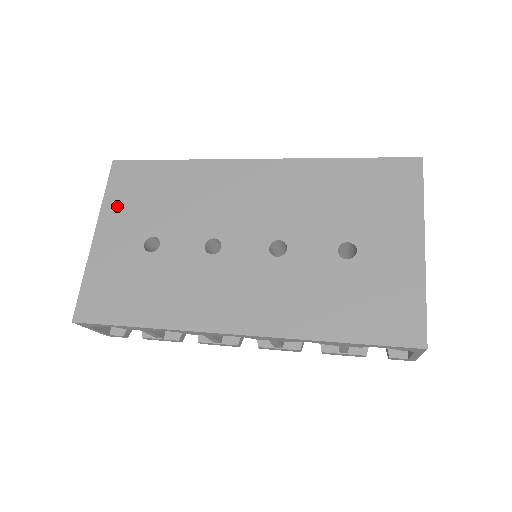
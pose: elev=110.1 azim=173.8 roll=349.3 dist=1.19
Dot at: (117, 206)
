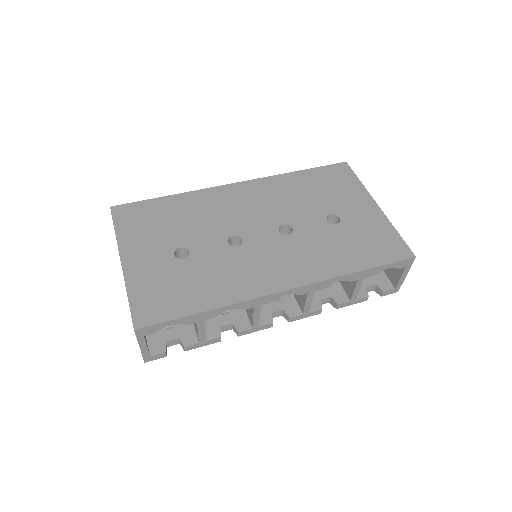
Dot at: (133, 236)
